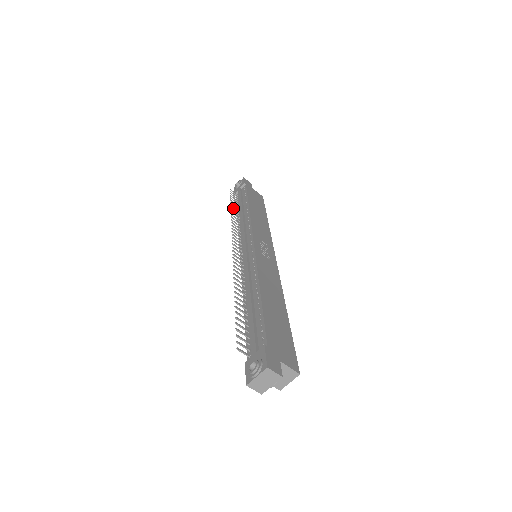
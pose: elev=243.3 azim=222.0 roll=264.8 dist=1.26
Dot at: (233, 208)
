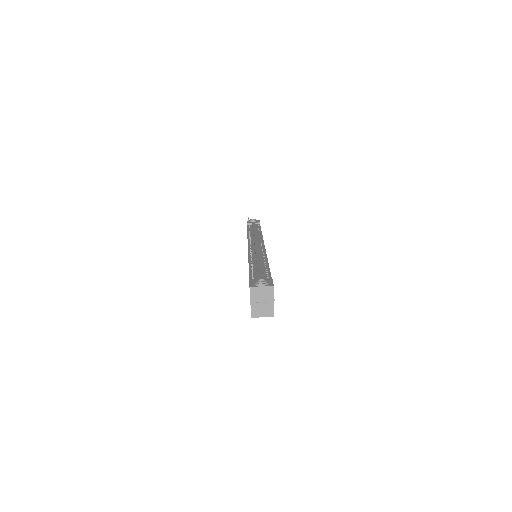
Dot at: occluded
